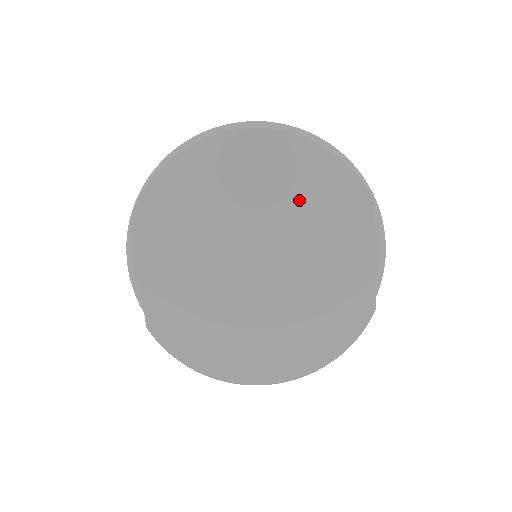
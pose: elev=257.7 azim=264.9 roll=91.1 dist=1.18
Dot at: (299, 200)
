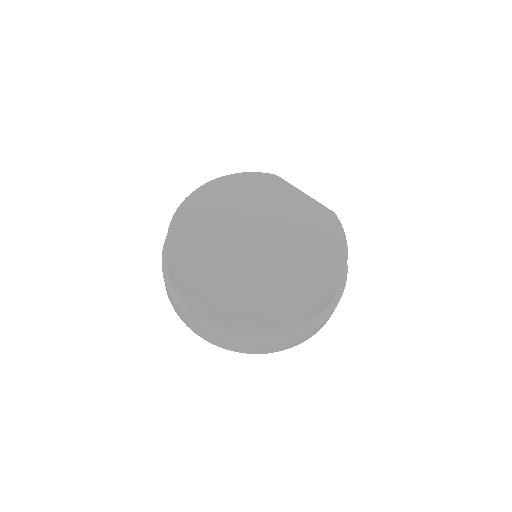
Dot at: (247, 200)
